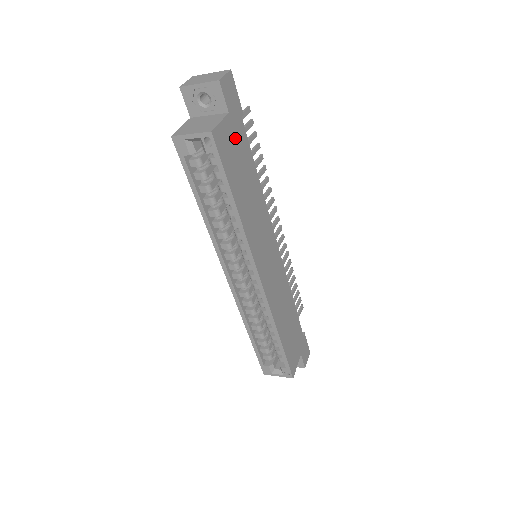
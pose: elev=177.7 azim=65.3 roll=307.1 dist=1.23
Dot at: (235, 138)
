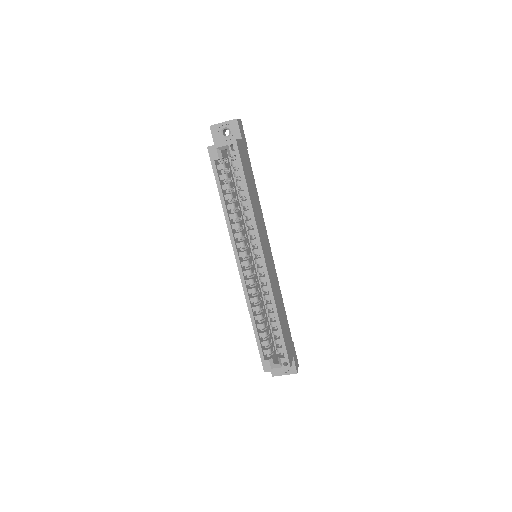
Dot at: (245, 156)
